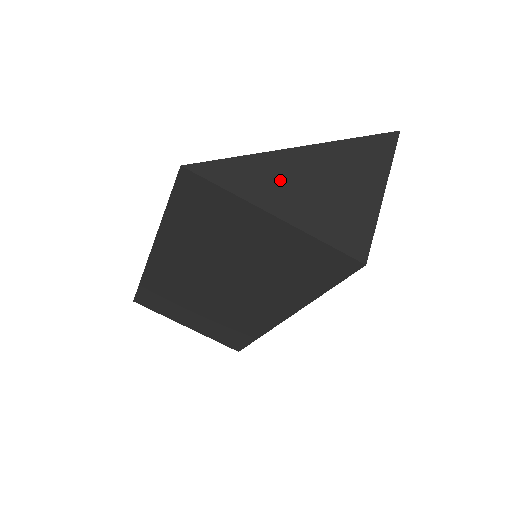
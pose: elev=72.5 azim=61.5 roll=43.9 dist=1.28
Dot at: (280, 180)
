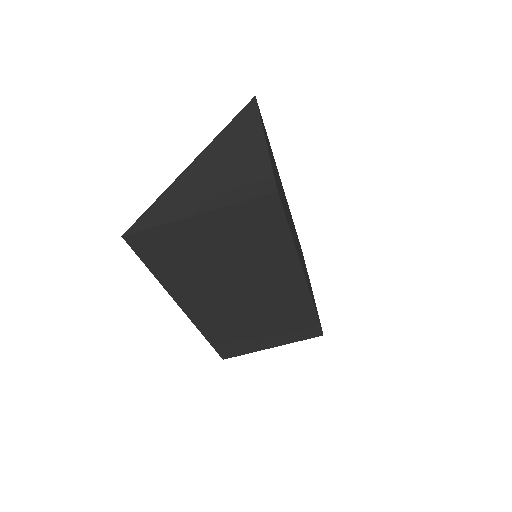
Dot at: (188, 193)
